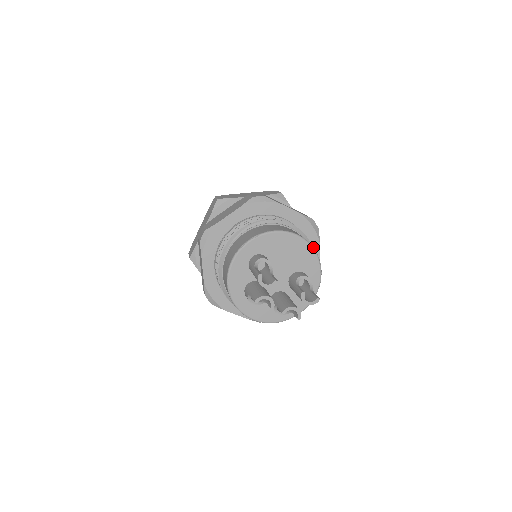
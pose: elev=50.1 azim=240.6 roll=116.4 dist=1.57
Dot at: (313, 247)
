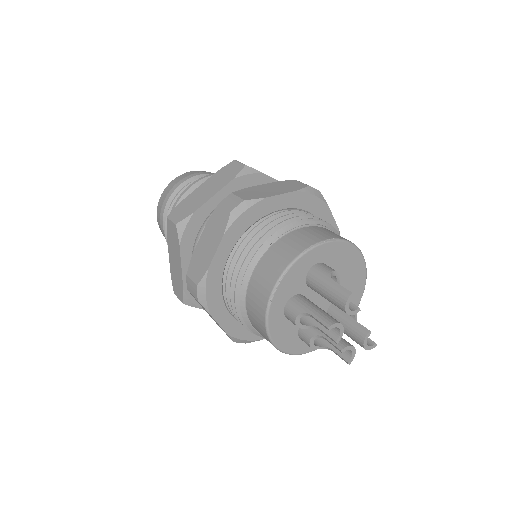
Dot at: (366, 277)
